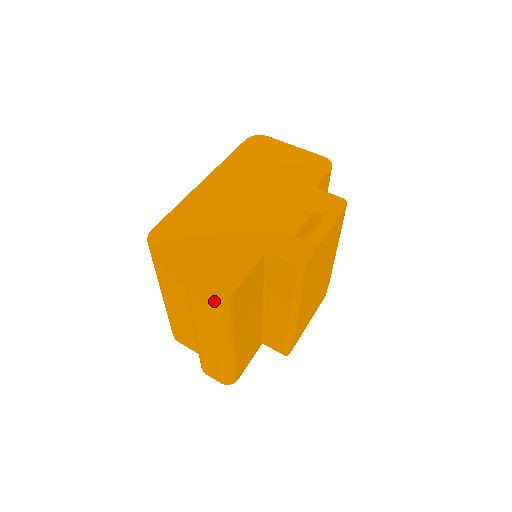
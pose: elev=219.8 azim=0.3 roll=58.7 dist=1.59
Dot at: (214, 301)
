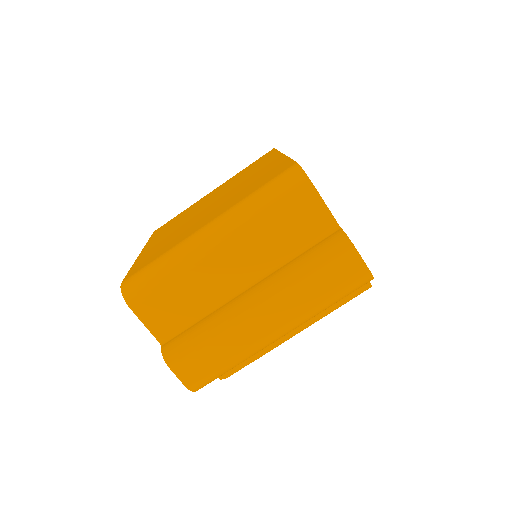
Dot at: (368, 275)
